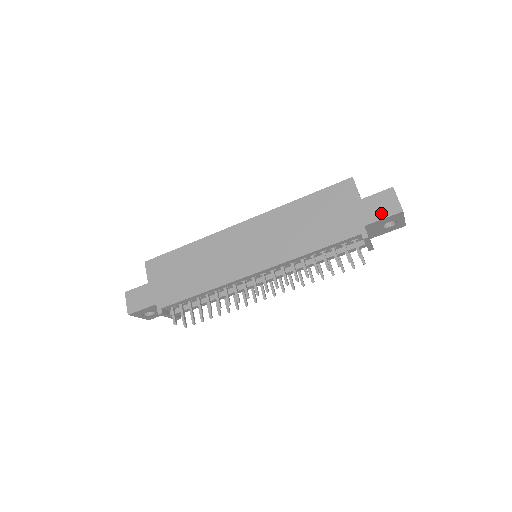
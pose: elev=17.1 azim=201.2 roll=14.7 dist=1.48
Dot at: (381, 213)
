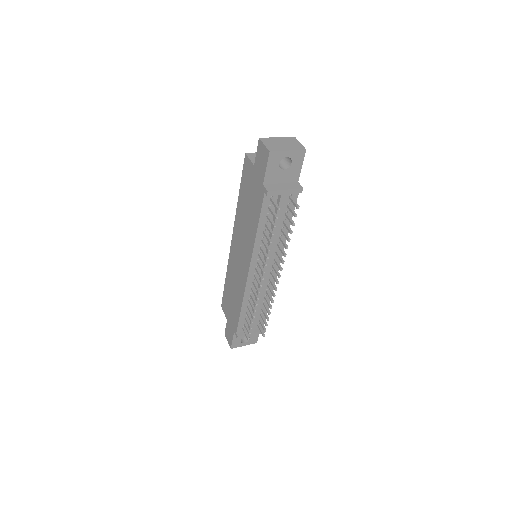
Dot at: (263, 166)
